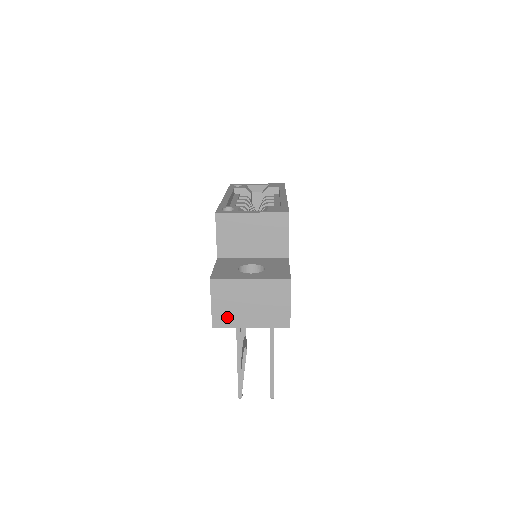
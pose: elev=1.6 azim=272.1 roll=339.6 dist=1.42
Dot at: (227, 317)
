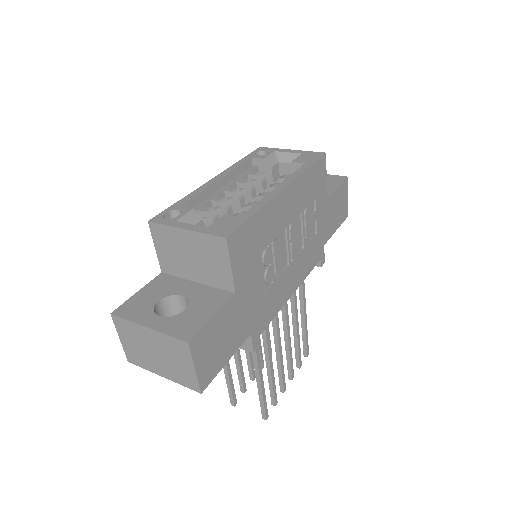
Dot at: (138, 357)
